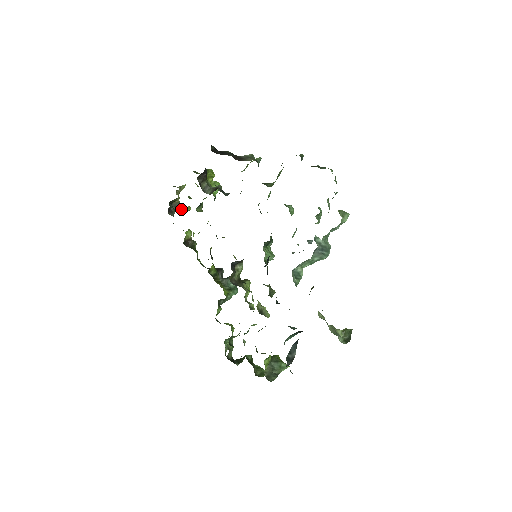
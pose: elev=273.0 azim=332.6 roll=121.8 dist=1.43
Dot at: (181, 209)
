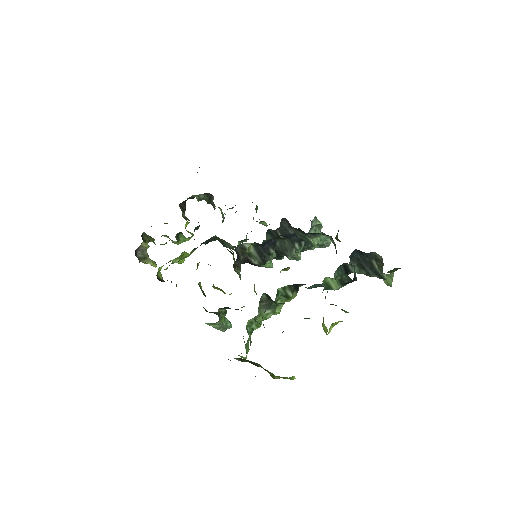
Dot at: (147, 260)
